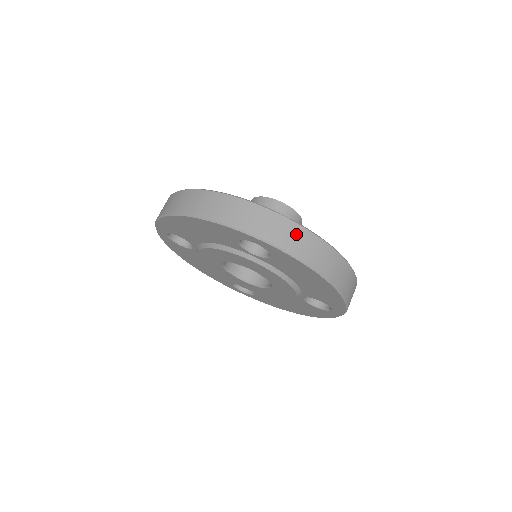
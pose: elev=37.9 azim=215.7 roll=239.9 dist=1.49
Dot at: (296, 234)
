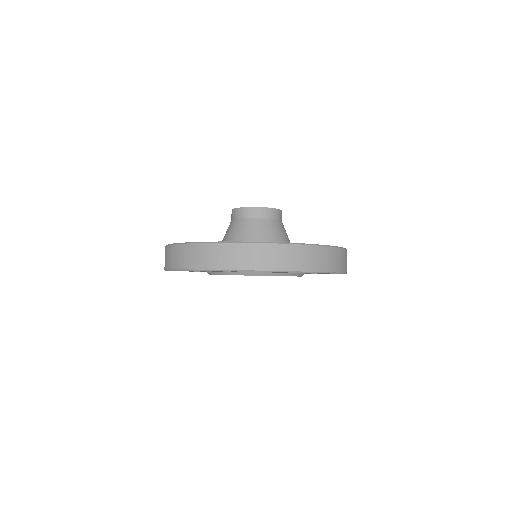
Dot at: (252, 252)
